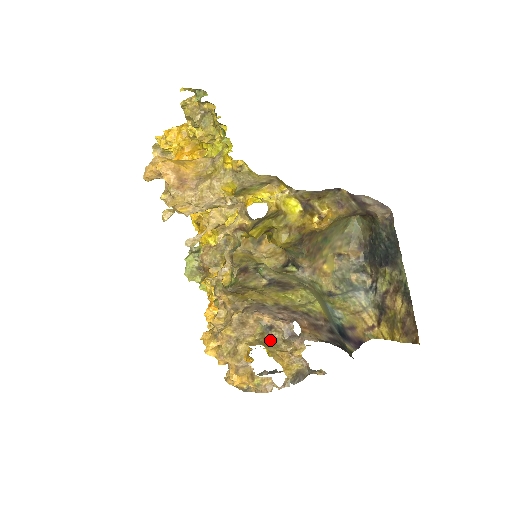
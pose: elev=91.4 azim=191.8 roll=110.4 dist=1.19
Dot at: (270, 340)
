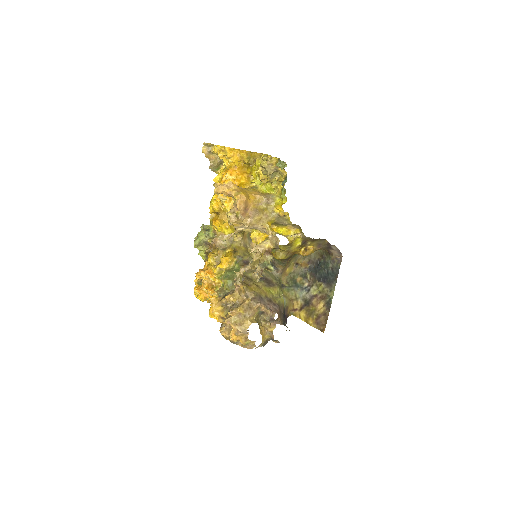
Dot at: (258, 319)
